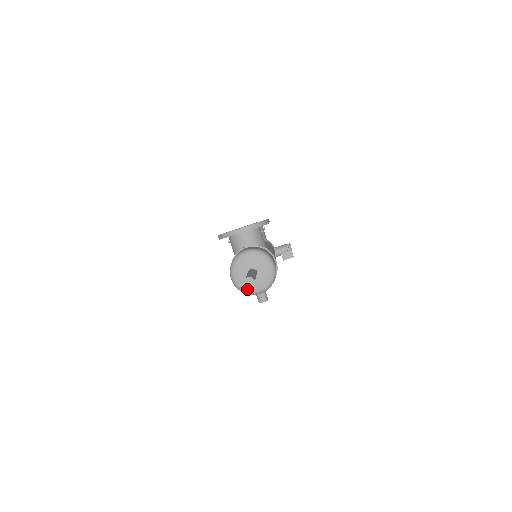
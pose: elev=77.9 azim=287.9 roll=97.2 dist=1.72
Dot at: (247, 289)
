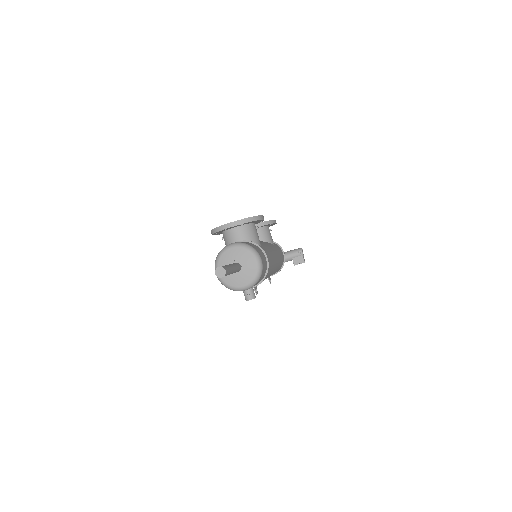
Dot at: (231, 284)
